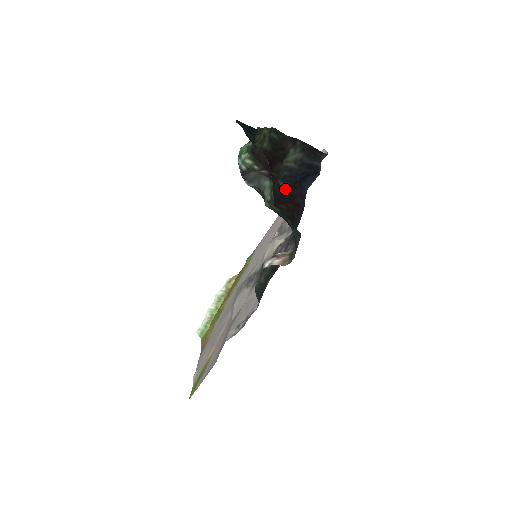
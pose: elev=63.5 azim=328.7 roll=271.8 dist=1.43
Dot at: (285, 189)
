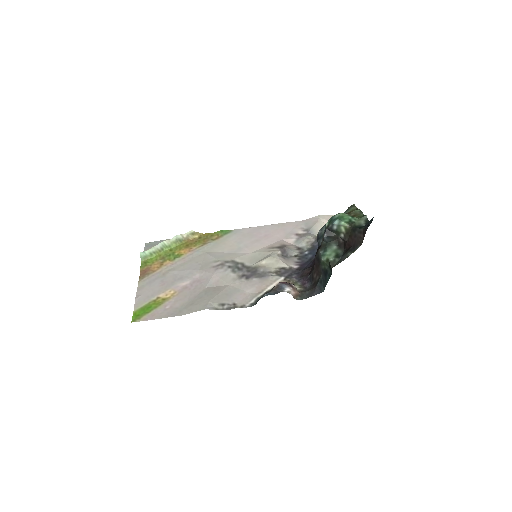
Dot at: occluded
